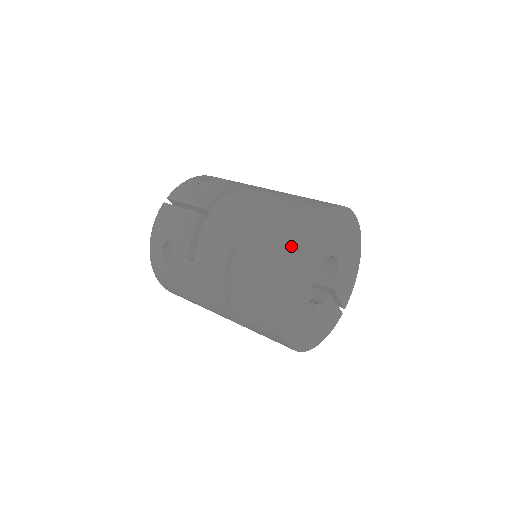
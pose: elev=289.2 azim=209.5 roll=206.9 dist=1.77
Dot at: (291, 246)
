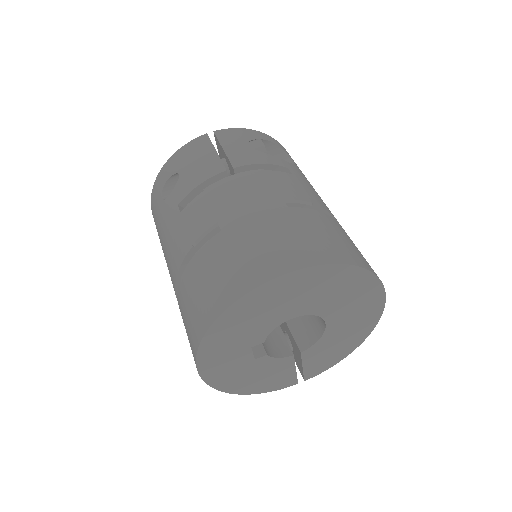
Dot at: (270, 271)
